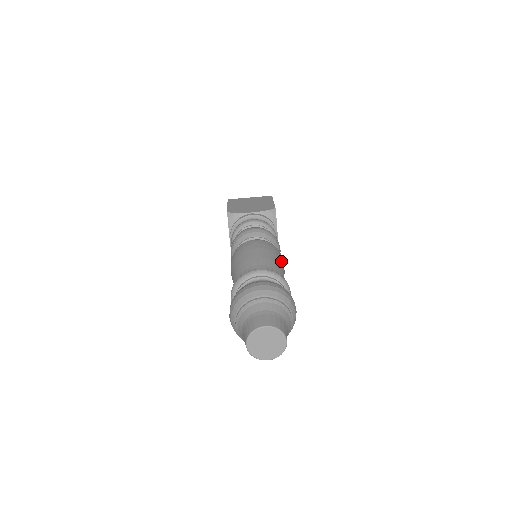
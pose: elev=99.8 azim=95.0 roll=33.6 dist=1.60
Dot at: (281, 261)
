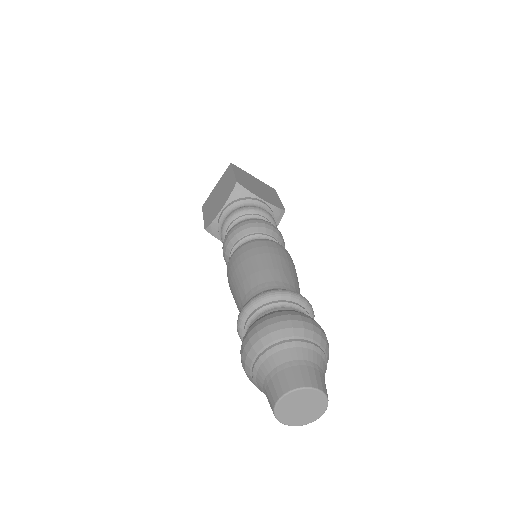
Dot at: occluded
